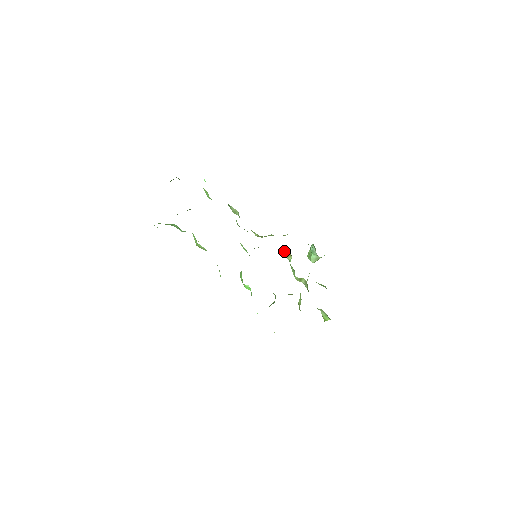
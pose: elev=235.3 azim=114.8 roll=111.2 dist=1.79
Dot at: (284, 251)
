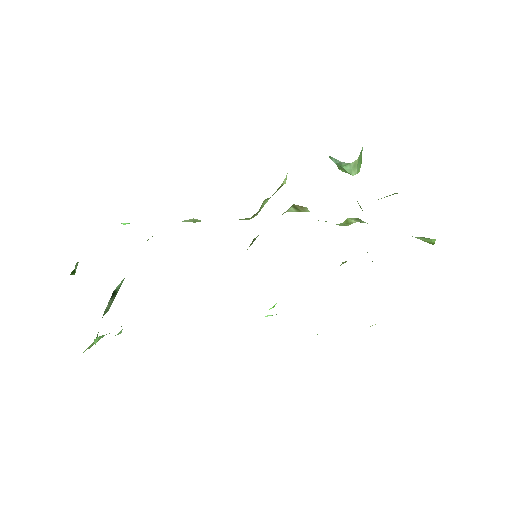
Dot at: (292, 209)
